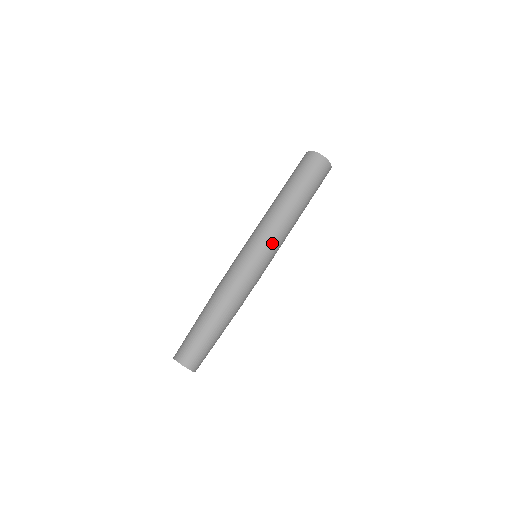
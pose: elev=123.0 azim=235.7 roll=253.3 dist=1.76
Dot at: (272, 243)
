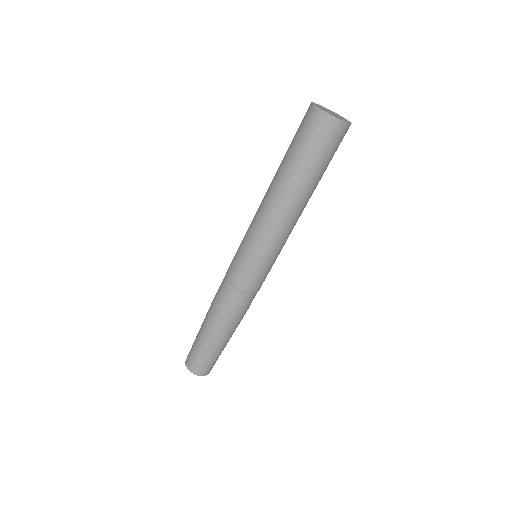
Dot at: (263, 246)
